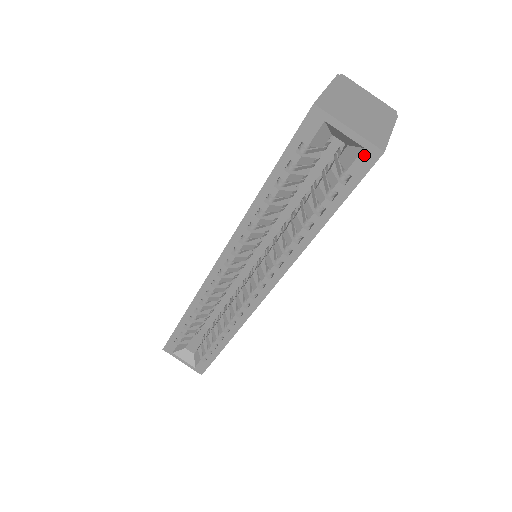
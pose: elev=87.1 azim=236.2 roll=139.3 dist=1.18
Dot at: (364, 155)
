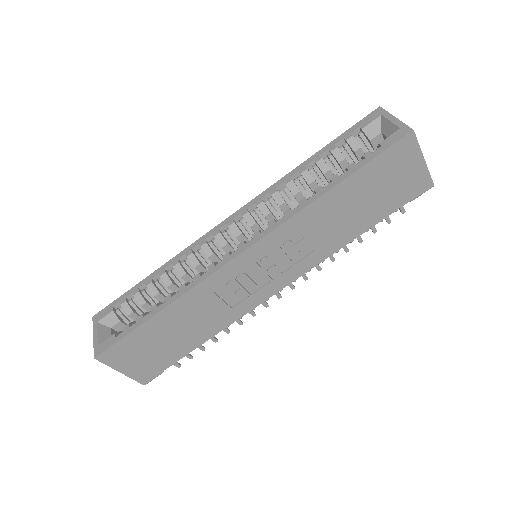
Dot at: (398, 132)
